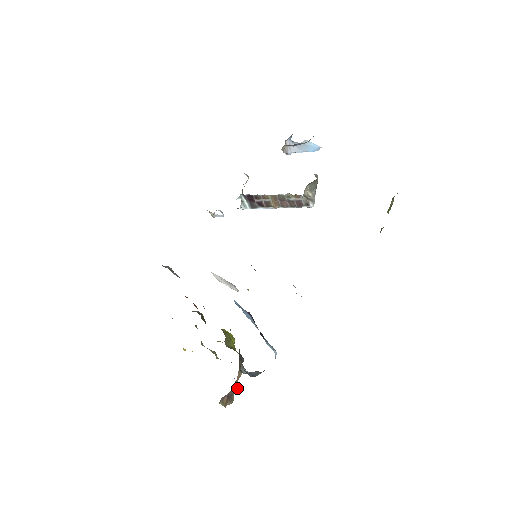
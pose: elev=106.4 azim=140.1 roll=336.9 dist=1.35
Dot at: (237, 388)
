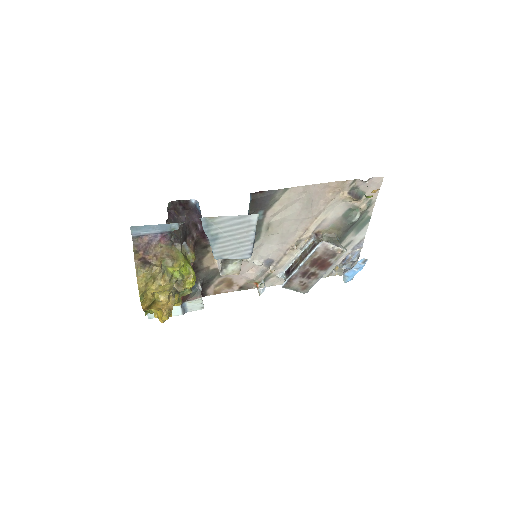
Dot at: (158, 267)
